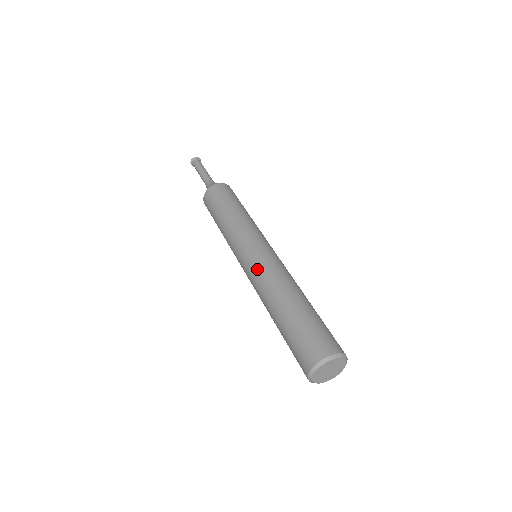
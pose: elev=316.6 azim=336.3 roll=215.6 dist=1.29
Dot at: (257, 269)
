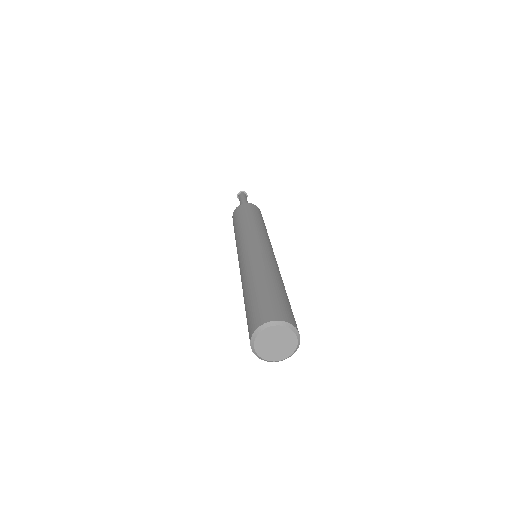
Dot at: (266, 253)
